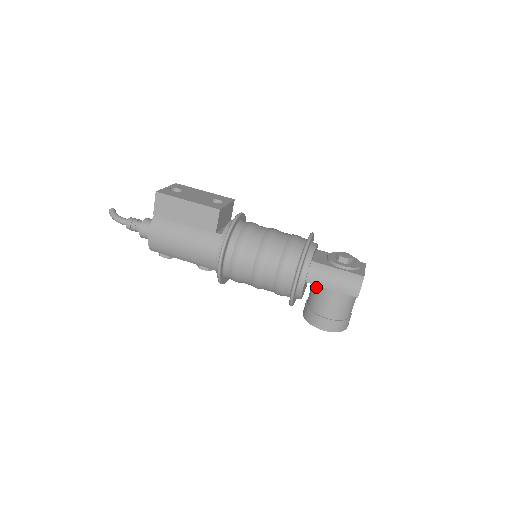
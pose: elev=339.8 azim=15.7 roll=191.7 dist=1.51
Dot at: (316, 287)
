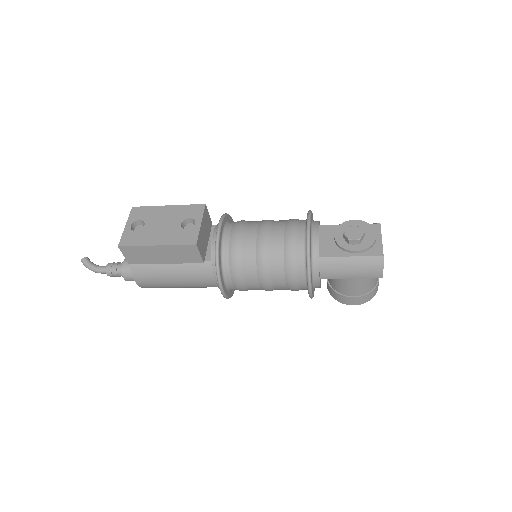
Dot at: occluded
